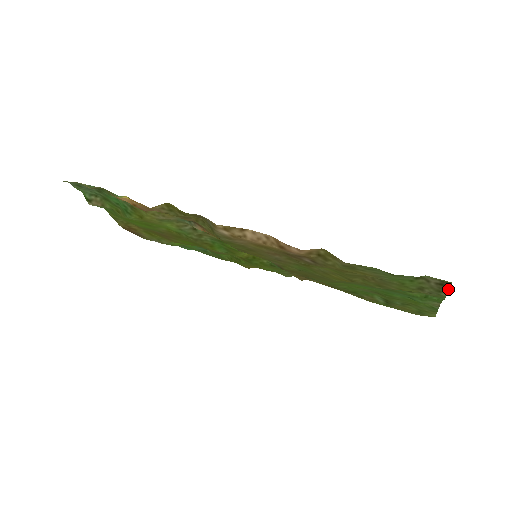
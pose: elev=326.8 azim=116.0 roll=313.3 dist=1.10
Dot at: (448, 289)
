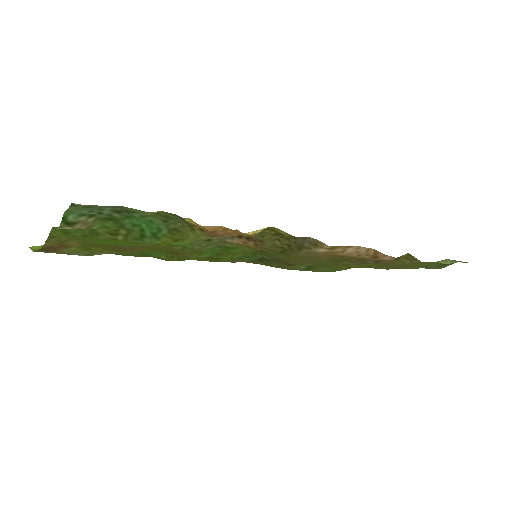
Dot at: occluded
